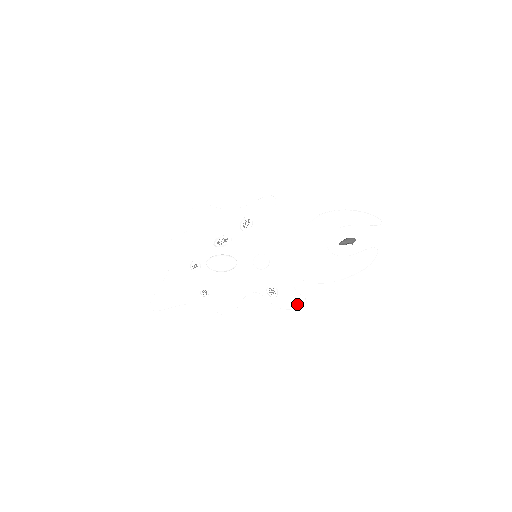
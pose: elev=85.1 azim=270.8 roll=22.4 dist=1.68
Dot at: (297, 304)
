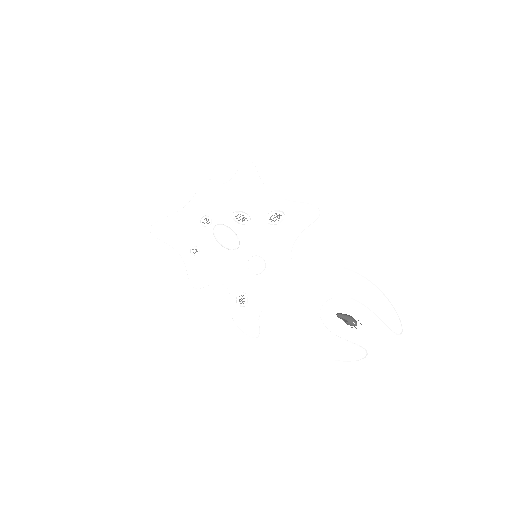
Dot at: (247, 331)
